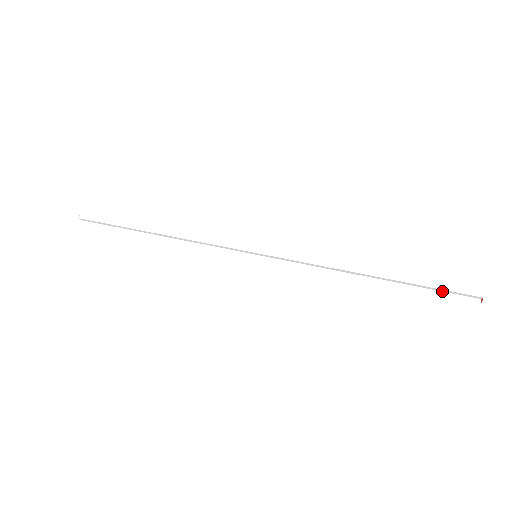
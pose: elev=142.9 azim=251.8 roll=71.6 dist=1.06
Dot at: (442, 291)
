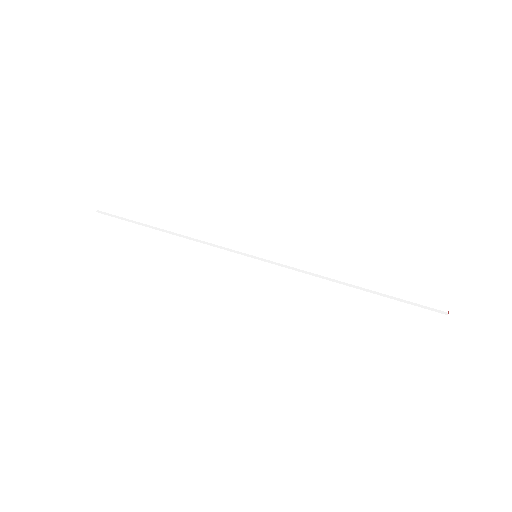
Dot at: (415, 303)
